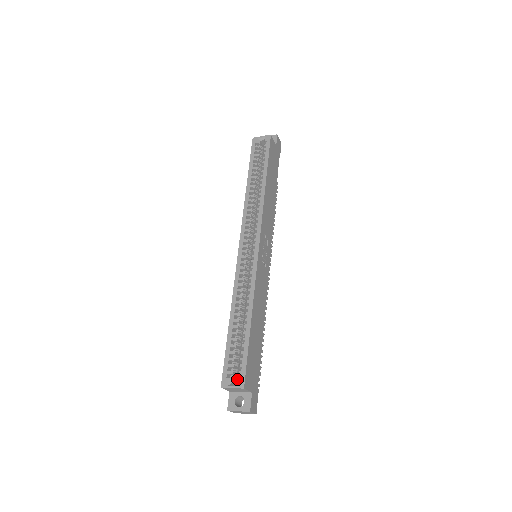
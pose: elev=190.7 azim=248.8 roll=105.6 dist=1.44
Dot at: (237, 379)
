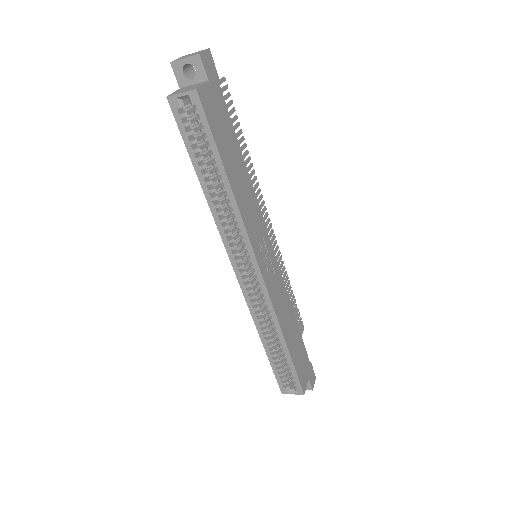
Dot at: (294, 388)
